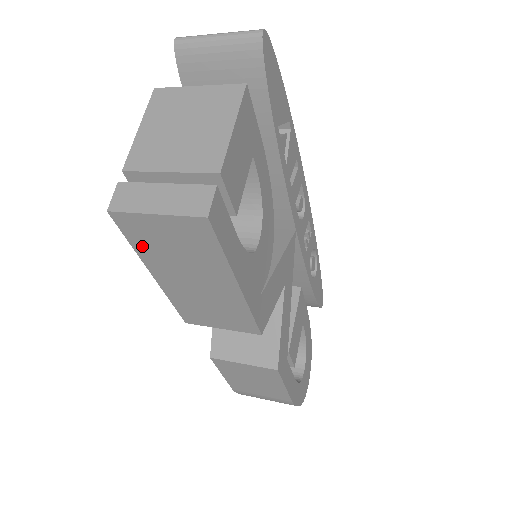
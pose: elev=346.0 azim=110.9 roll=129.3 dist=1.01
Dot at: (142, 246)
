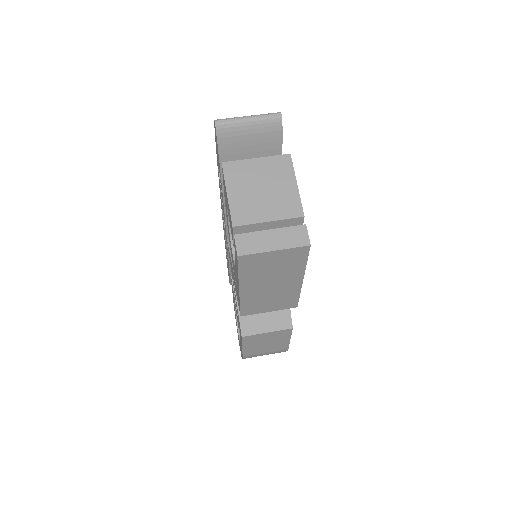
Dot at: (247, 272)
